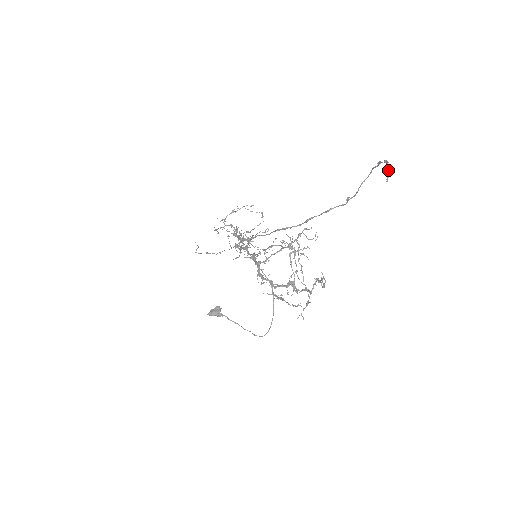
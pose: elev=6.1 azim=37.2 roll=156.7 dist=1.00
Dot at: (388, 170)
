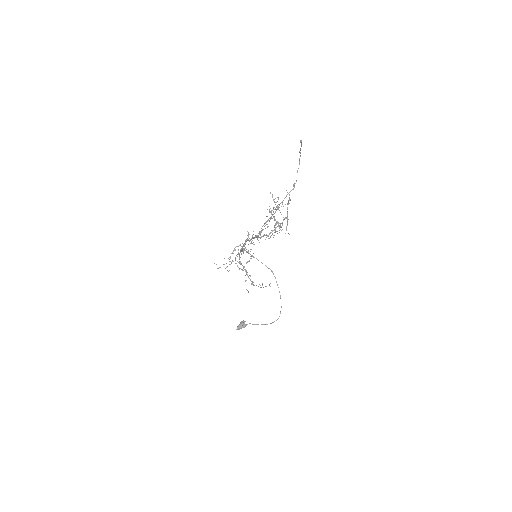
Dot at: (301, 141)
